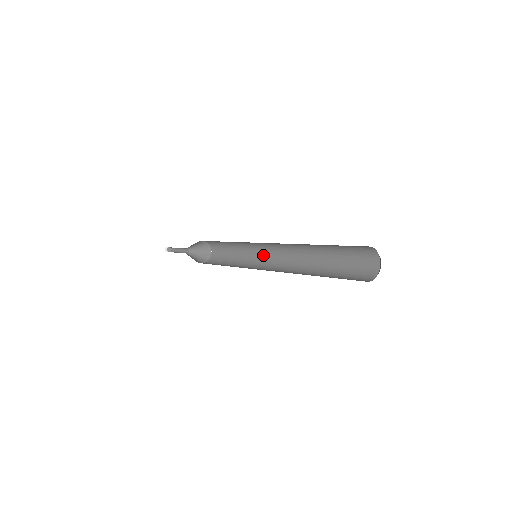
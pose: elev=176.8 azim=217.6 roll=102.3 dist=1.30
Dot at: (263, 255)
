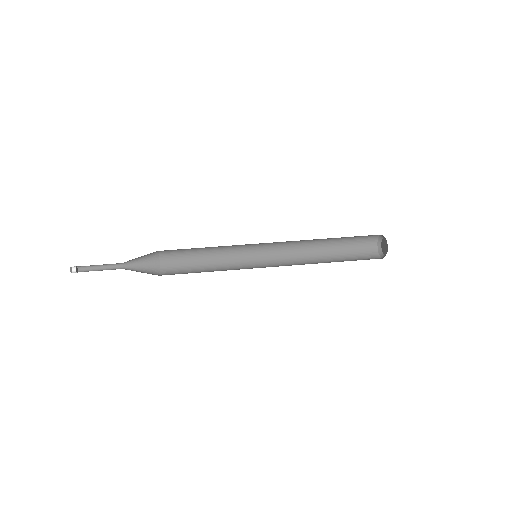
Dot at: (251, 256)
